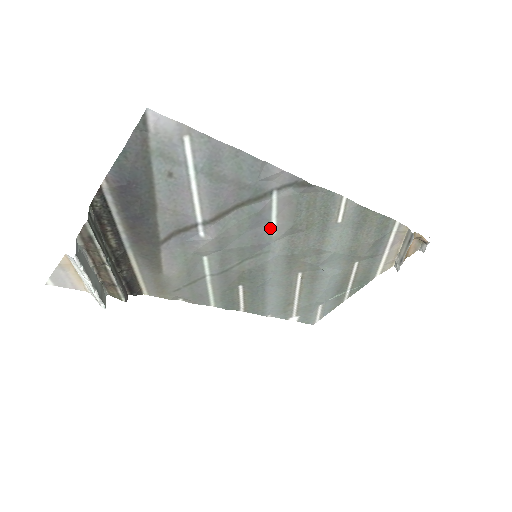
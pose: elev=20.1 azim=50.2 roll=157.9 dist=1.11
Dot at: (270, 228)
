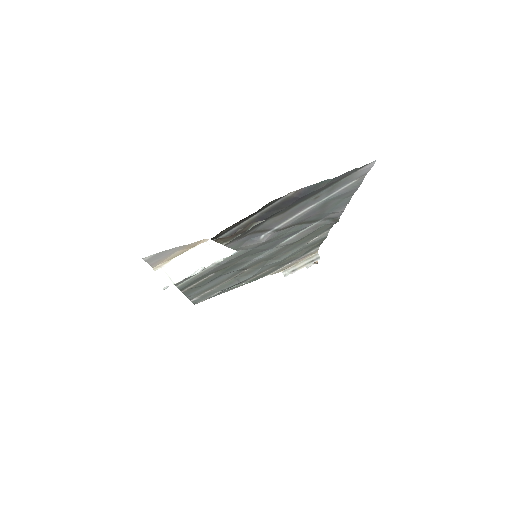
Dot at: (285, 239)
